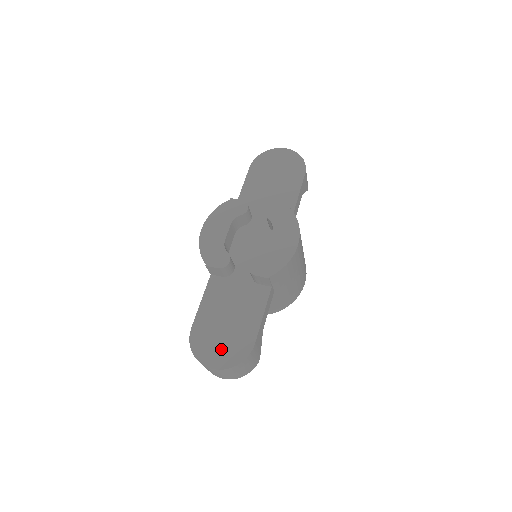
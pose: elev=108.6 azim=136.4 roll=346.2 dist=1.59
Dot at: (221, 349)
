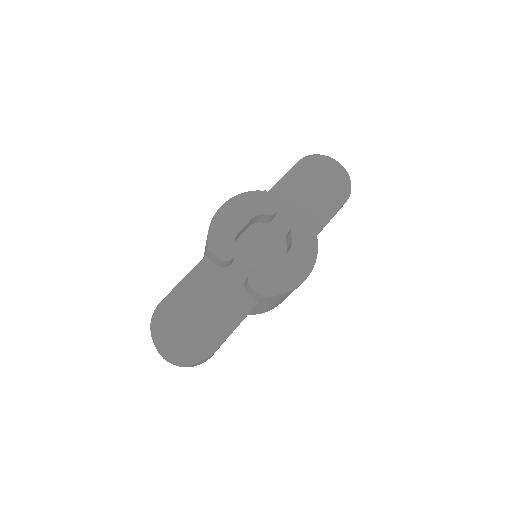
Dot at: (181, 339)
